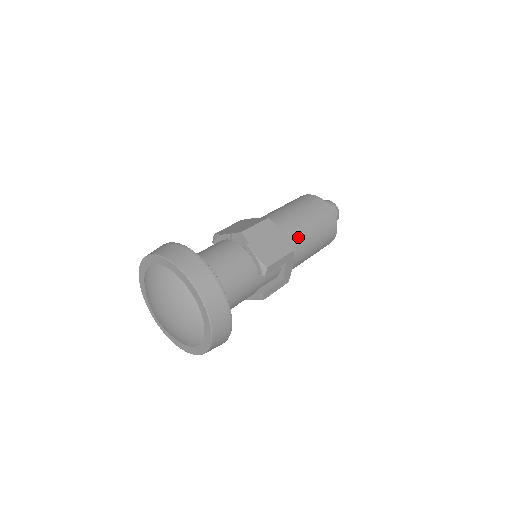
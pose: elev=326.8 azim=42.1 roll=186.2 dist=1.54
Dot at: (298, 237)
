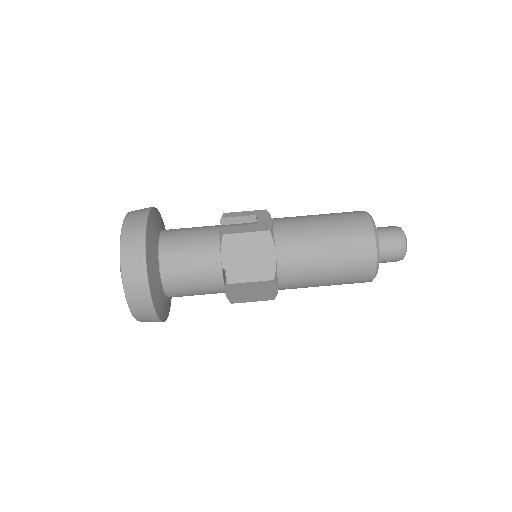
Dot at: occluded
